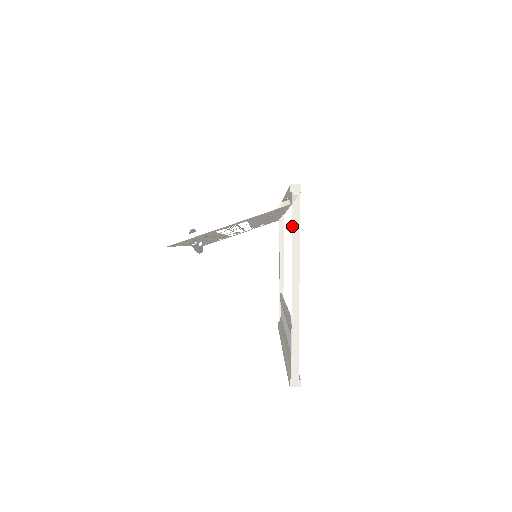
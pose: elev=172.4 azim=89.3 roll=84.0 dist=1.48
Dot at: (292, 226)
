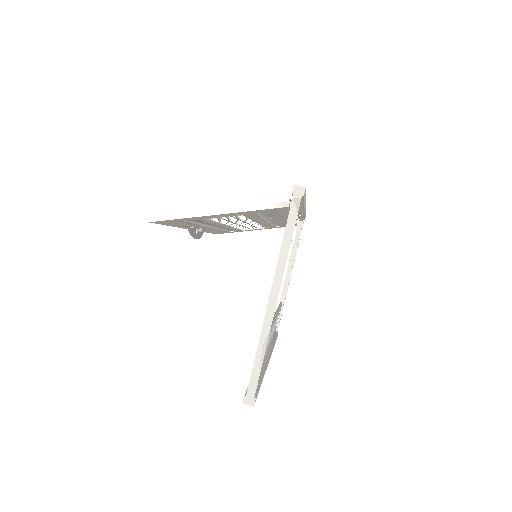
Dot at: (285, 231)
